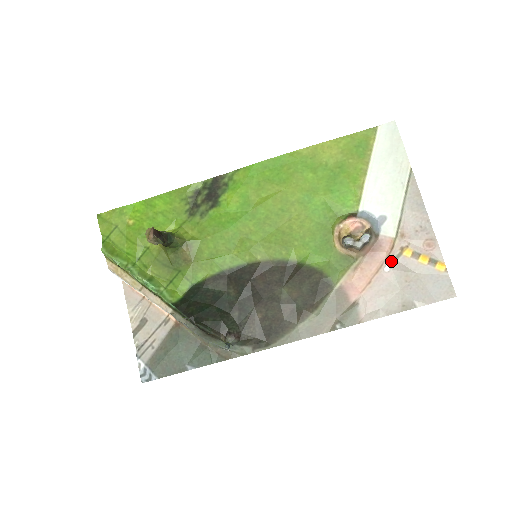
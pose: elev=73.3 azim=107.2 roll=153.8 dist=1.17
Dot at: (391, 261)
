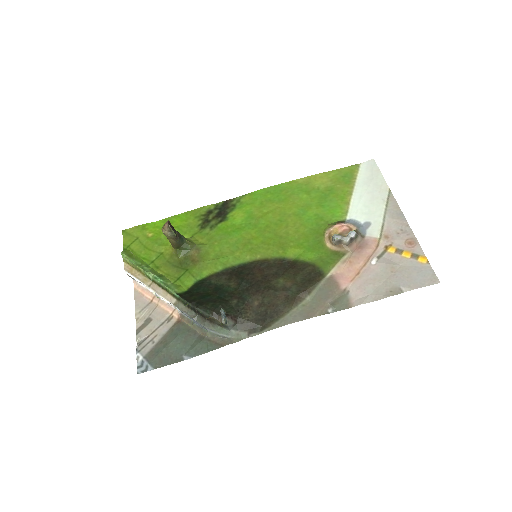
Dot at: (377, 256)
